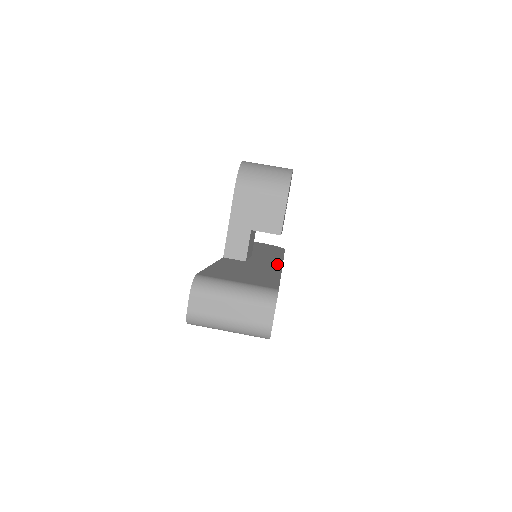
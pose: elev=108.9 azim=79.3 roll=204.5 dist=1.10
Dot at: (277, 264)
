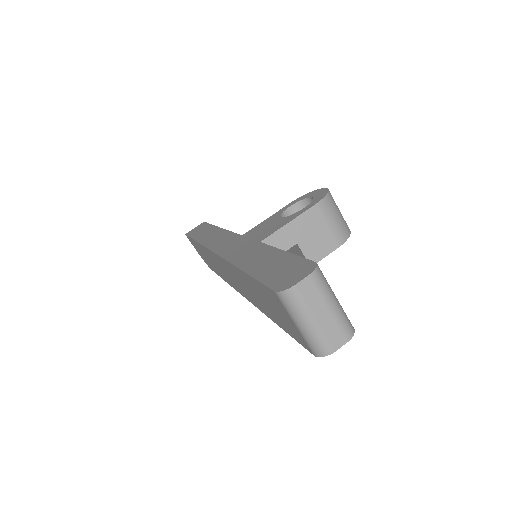
Dot at: occluded
